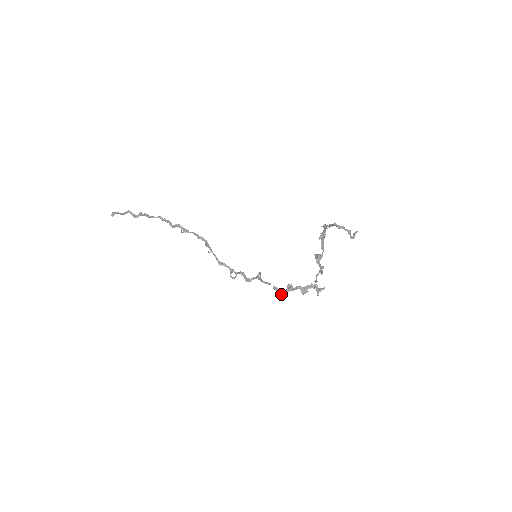
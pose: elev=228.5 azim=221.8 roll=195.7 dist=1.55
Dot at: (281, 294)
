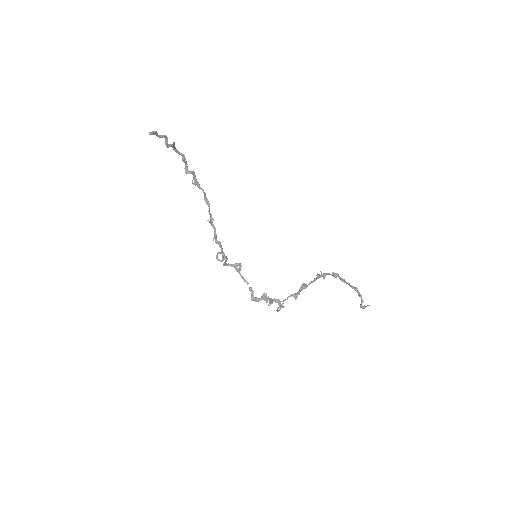
Dot at: (255, 299)
